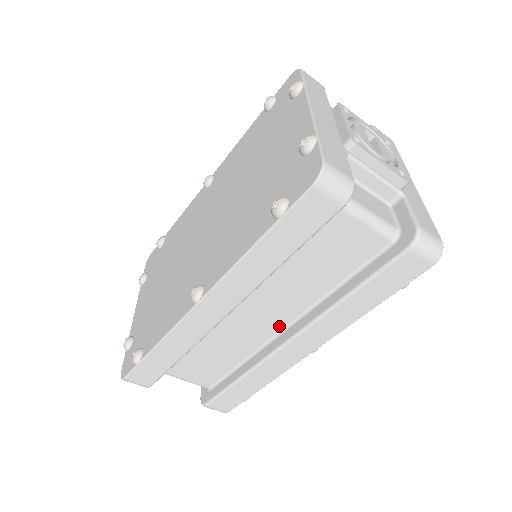
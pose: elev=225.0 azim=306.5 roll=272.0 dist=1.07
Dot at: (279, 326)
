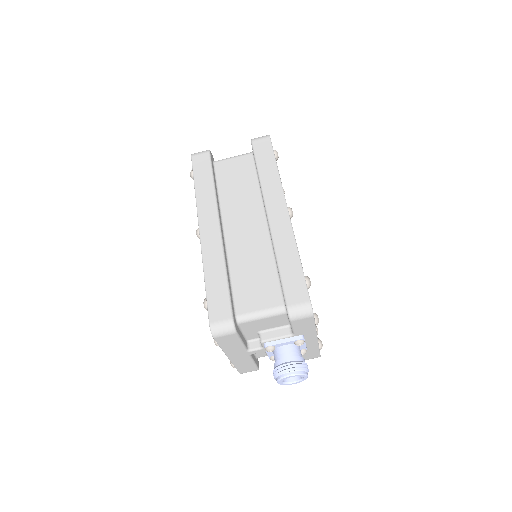
Dot at: (263, 223)
